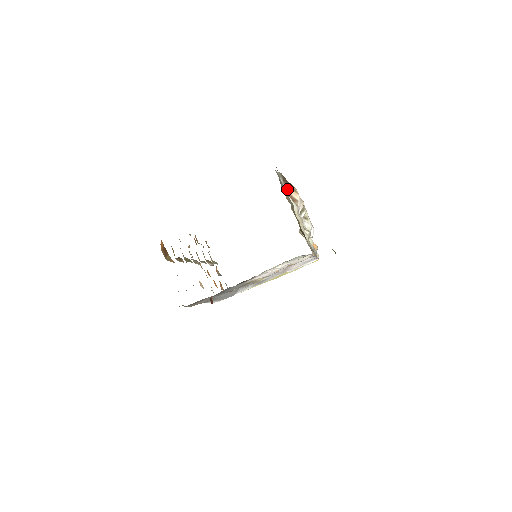
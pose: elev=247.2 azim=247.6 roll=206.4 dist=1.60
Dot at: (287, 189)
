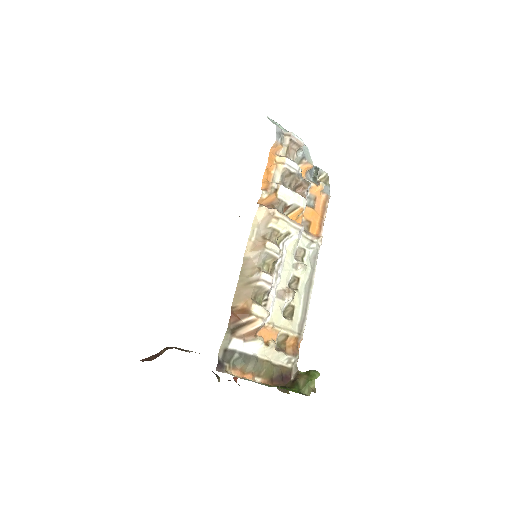
Dot at: (242, 333)
